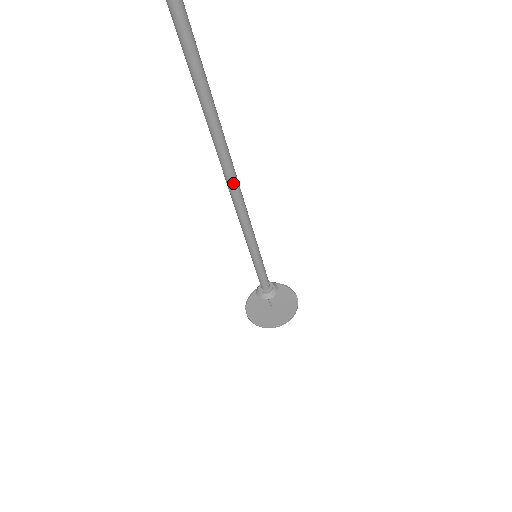
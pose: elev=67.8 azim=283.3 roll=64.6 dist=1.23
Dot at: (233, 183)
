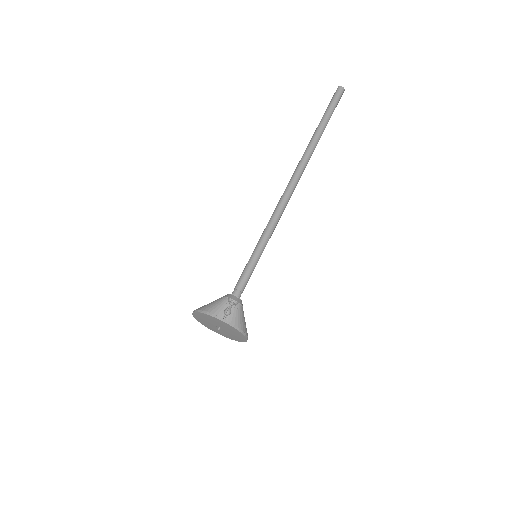
Dot at: (293, 184)
